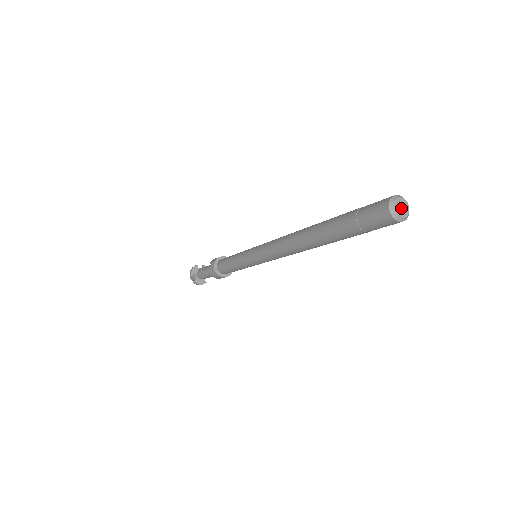
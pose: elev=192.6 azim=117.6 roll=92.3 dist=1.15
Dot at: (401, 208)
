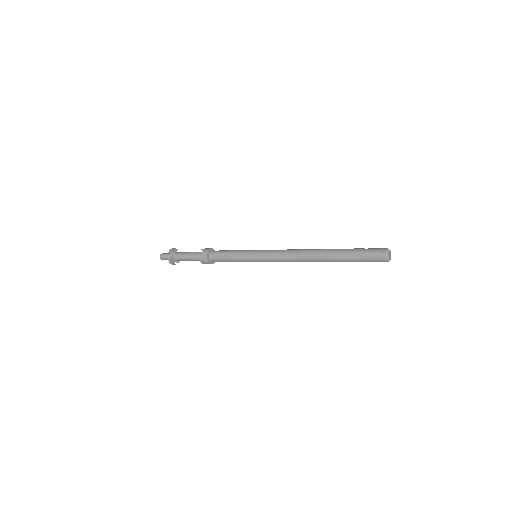
Dot at: (390, 255)
